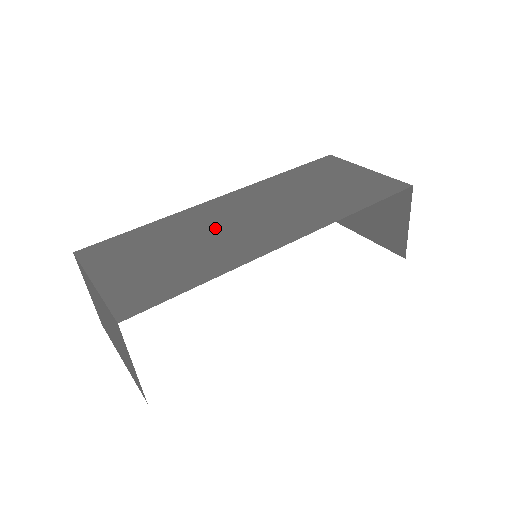
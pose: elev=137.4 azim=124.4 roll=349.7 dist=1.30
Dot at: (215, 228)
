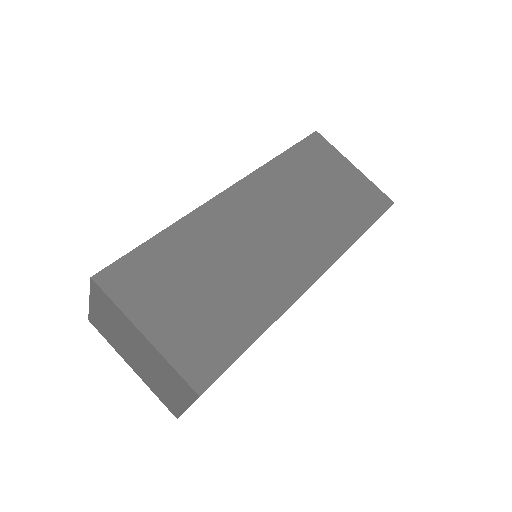
Dot at: (242, 248)
